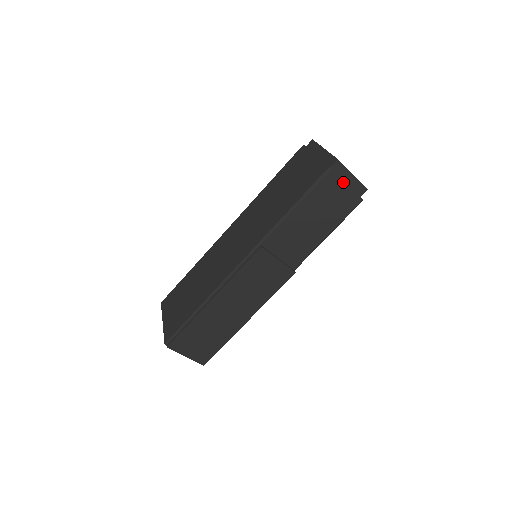
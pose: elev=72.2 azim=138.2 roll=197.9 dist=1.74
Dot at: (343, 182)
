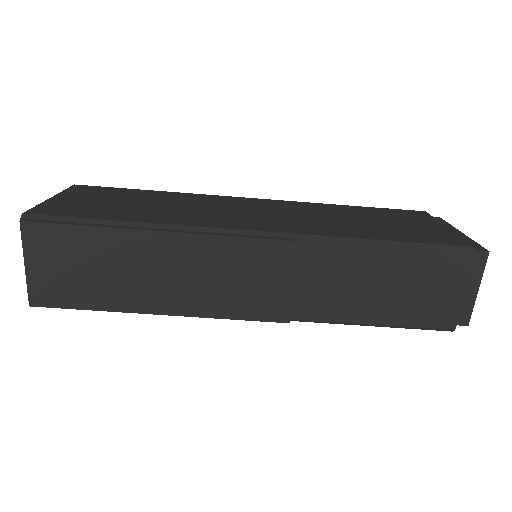
Dot at: (465, 283)
